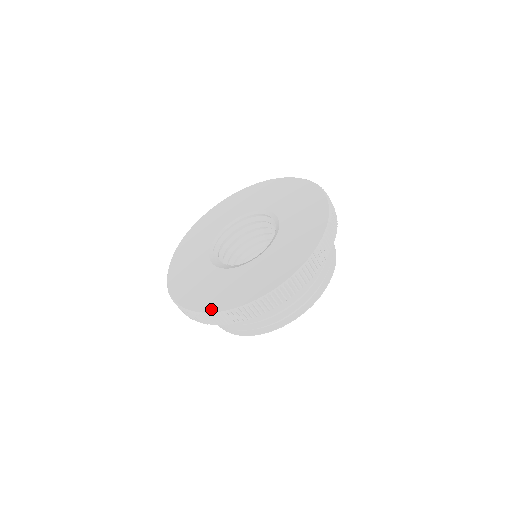
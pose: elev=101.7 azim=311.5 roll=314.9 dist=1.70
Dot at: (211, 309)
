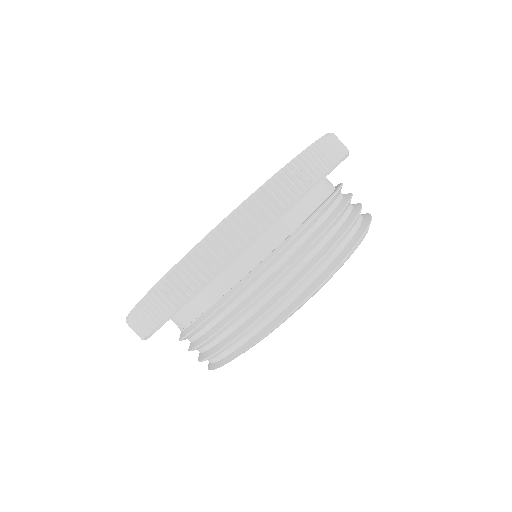
Dot at: (205, 236)
